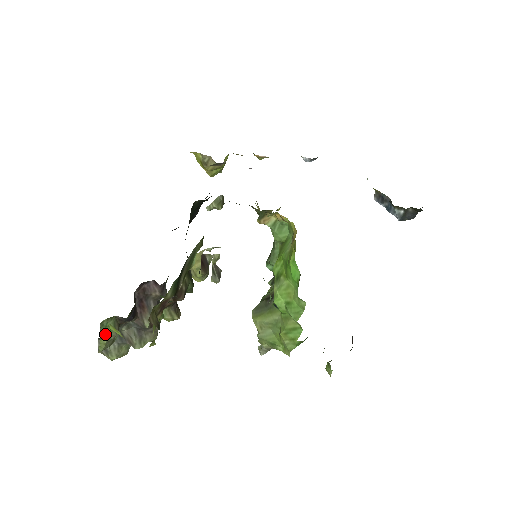
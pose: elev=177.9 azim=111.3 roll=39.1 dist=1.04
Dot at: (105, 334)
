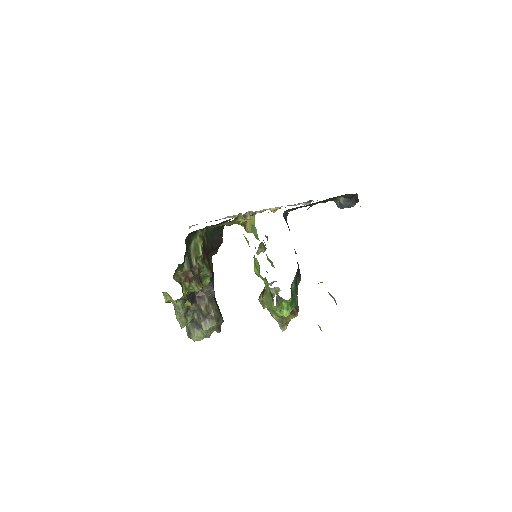
Dot at: (177, 311)
